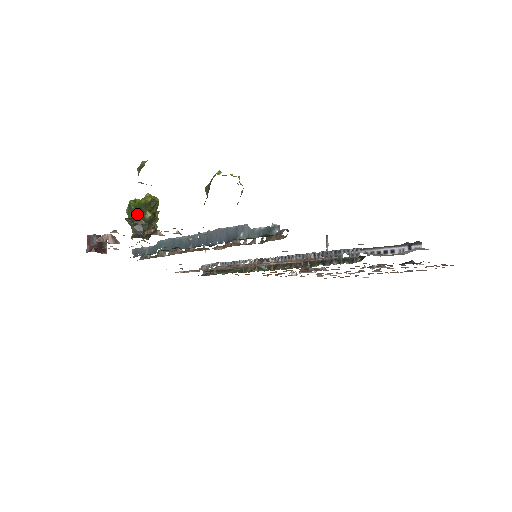
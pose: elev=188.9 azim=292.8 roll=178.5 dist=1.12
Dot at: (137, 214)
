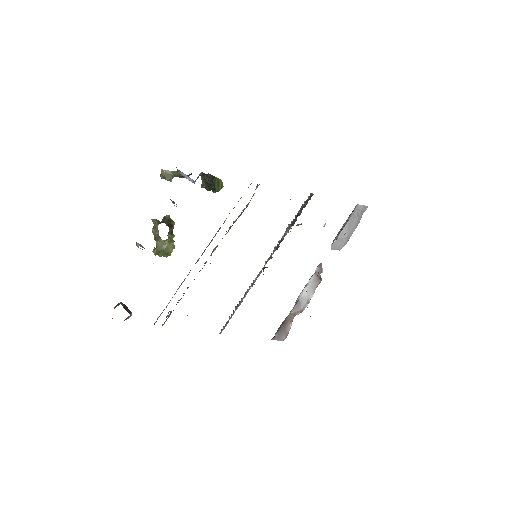
Dot at: occluded
